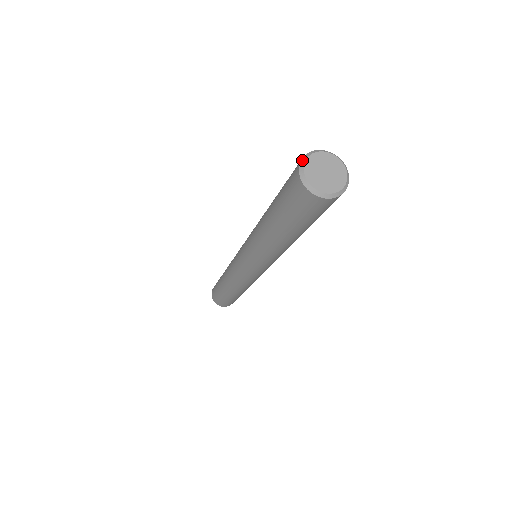
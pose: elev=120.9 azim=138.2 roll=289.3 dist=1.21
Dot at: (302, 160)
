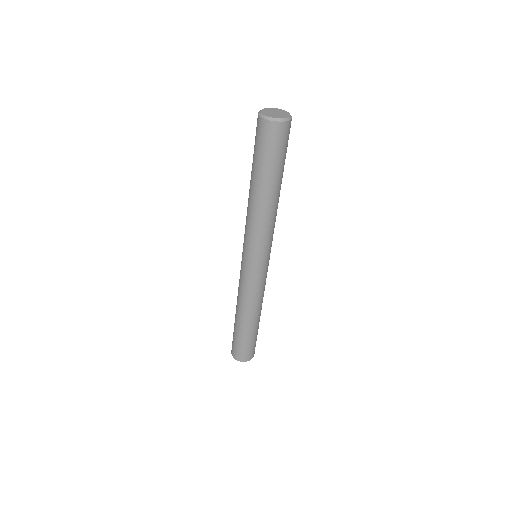
Dot at: (265, 109)
